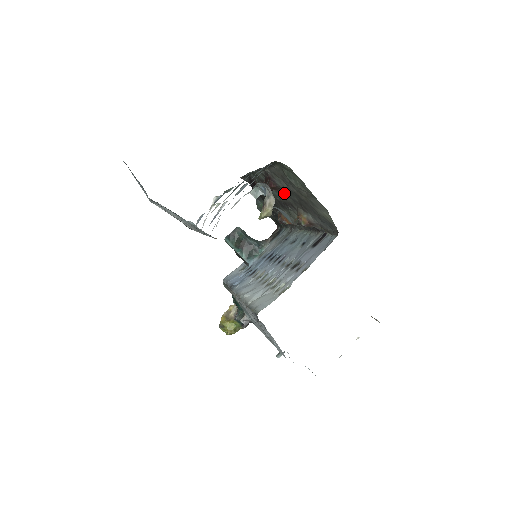
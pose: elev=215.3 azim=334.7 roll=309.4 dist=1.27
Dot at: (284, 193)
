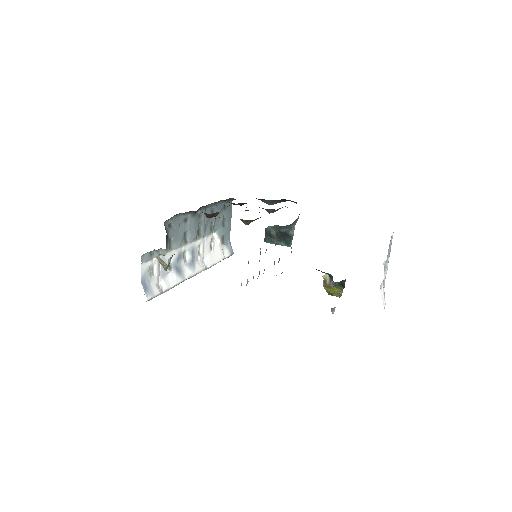
Dot at: occluded
